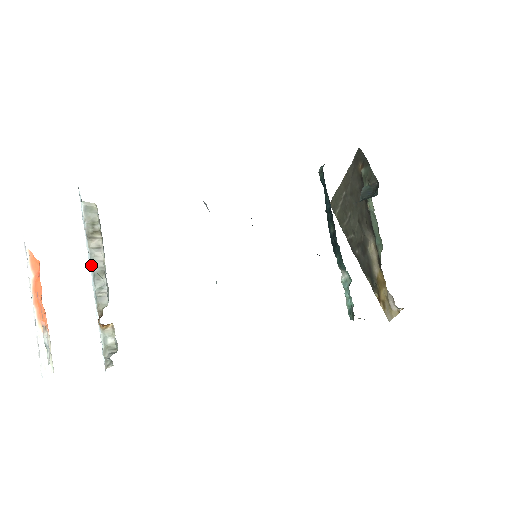
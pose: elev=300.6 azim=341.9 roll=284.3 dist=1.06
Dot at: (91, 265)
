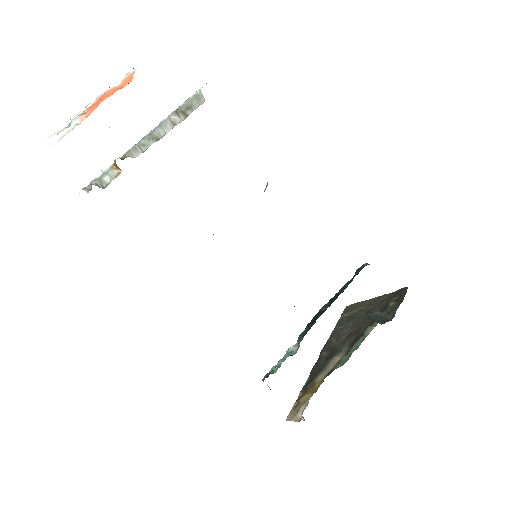
Dot at: (156, 127)
